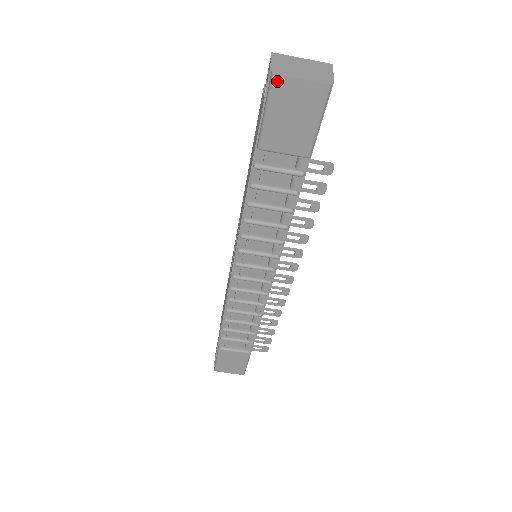
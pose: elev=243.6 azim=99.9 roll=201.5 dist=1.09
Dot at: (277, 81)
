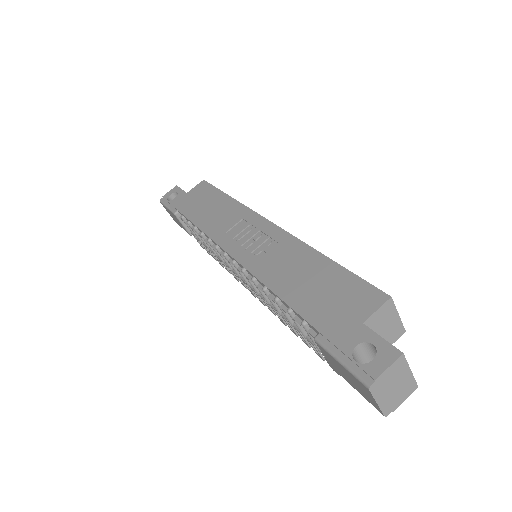
Dot at: (366, 387)
